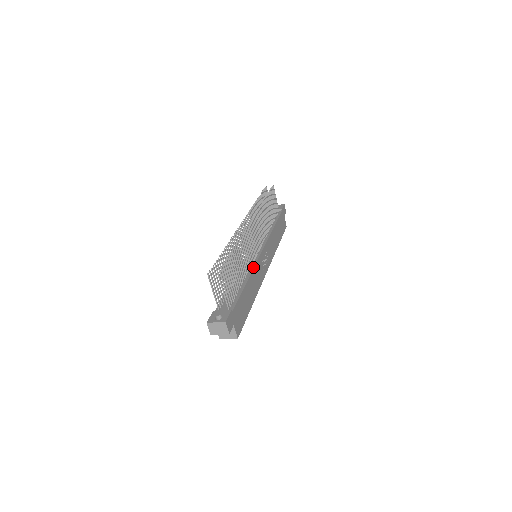
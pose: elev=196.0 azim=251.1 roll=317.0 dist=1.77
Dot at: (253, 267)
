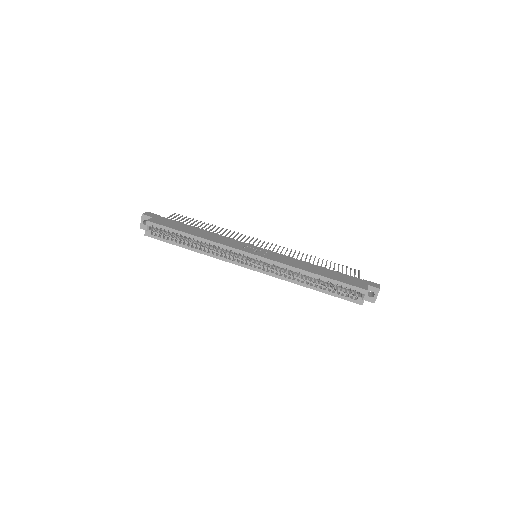
Dot at: (227, 238)
